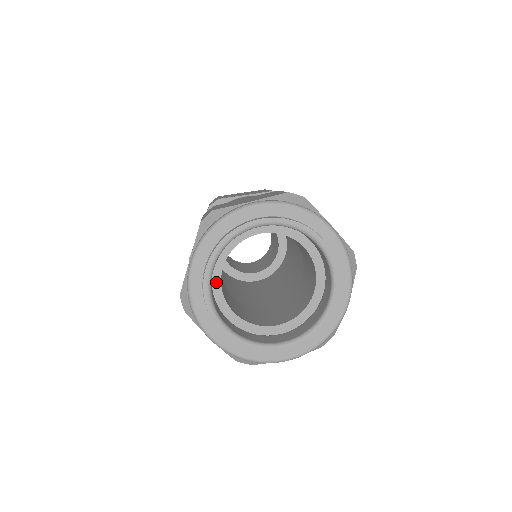
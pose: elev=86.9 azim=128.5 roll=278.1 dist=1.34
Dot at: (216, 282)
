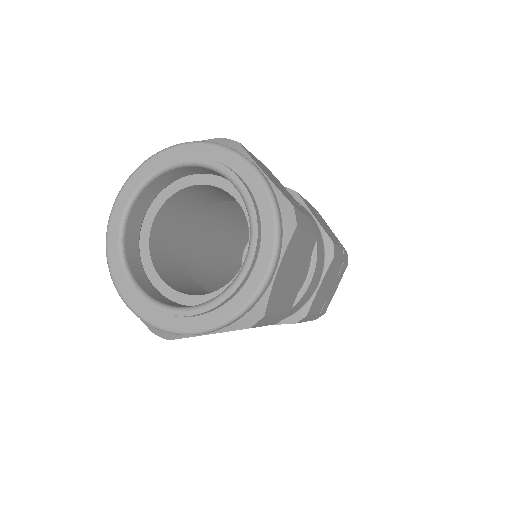
Dot at: (166, 291)
